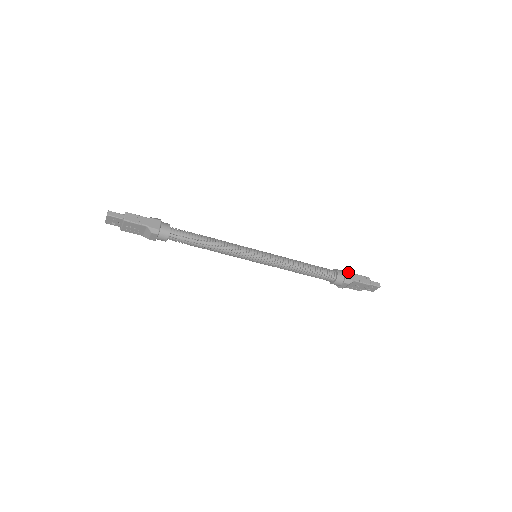
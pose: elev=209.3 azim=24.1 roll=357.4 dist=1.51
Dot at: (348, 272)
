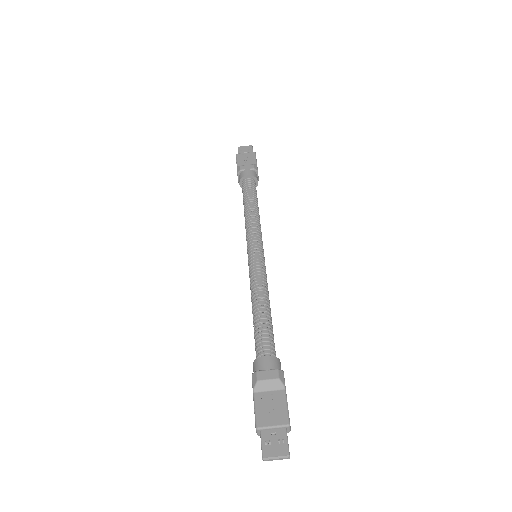
Dot at: occluded
